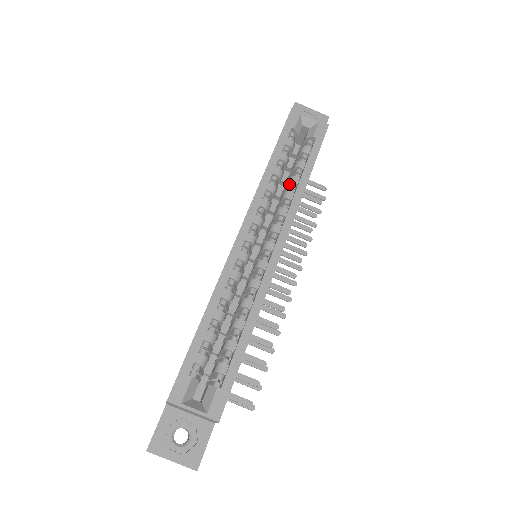
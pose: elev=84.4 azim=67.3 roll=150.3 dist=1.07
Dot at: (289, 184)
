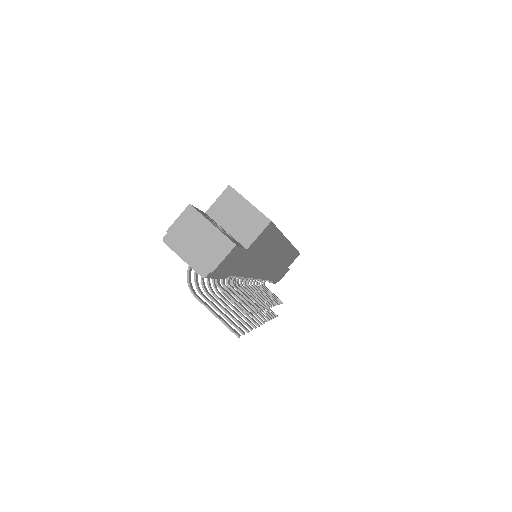
Dot at: occluded
